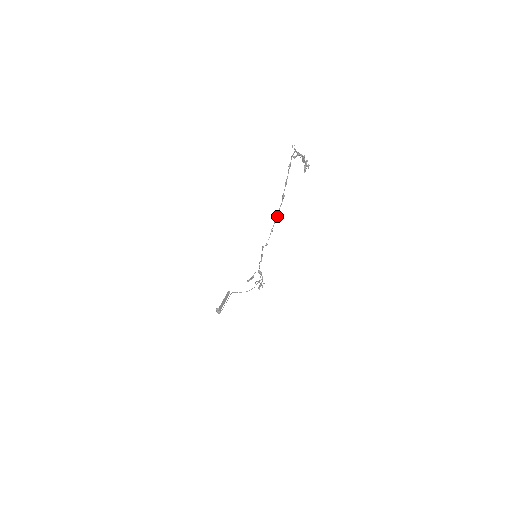
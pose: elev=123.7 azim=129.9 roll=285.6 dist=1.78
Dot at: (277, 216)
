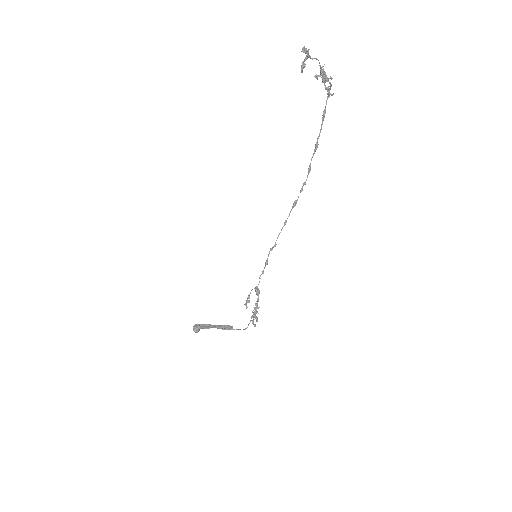
Dot at: (296, 200)
